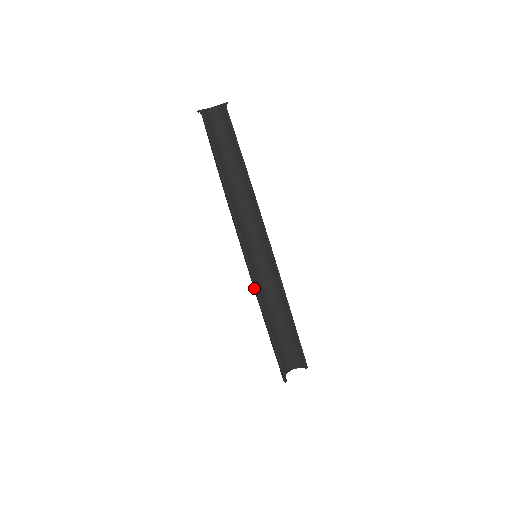
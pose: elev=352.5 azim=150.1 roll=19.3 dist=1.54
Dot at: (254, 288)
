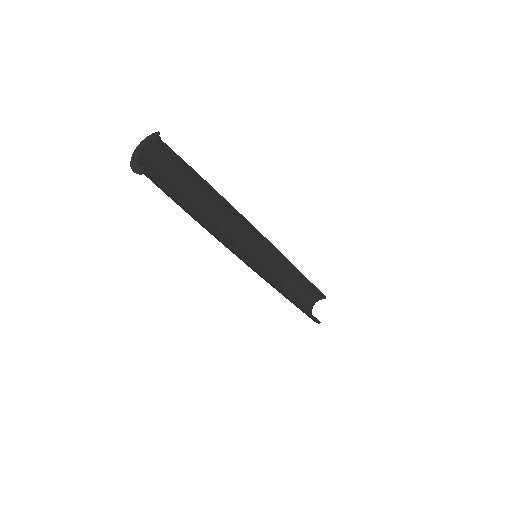
Dot at: (271, 285)
